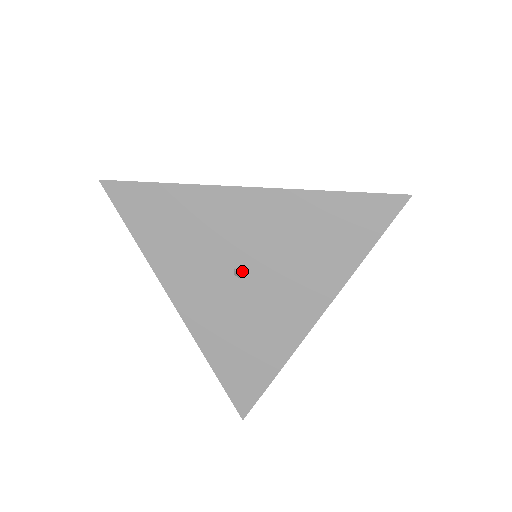
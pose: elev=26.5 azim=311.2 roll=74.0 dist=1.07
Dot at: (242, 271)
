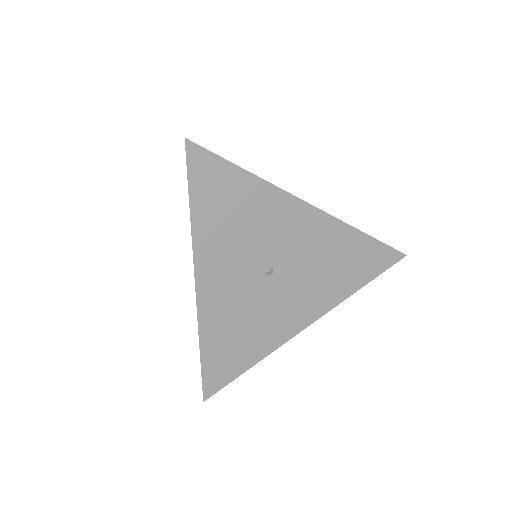
Dot at: (272, 271)
